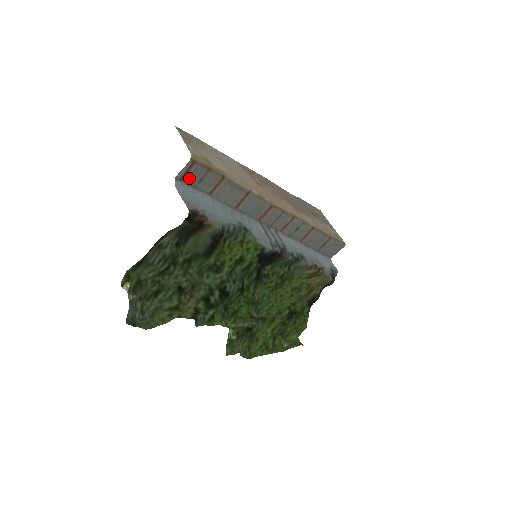
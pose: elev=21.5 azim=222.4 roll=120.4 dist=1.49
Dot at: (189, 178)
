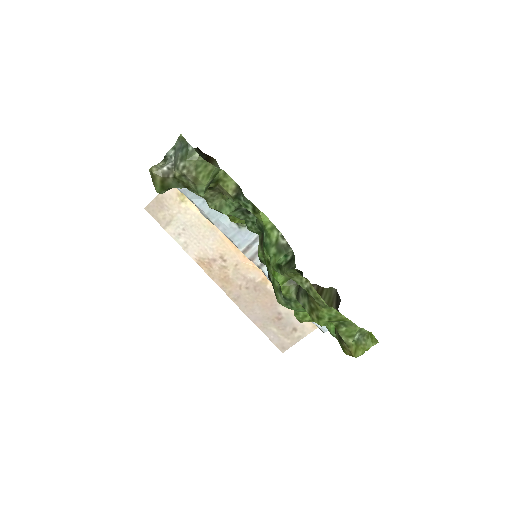
Dot at: occluded
